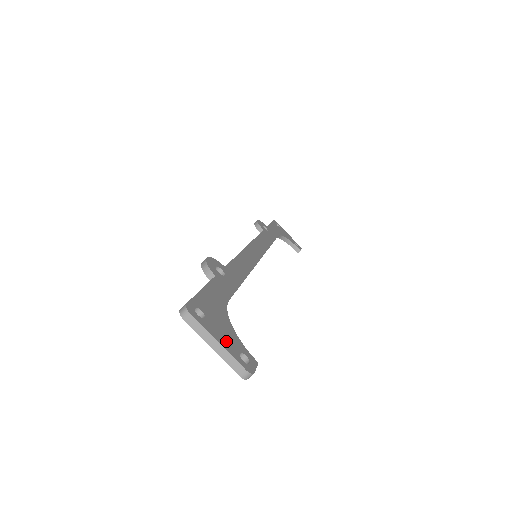
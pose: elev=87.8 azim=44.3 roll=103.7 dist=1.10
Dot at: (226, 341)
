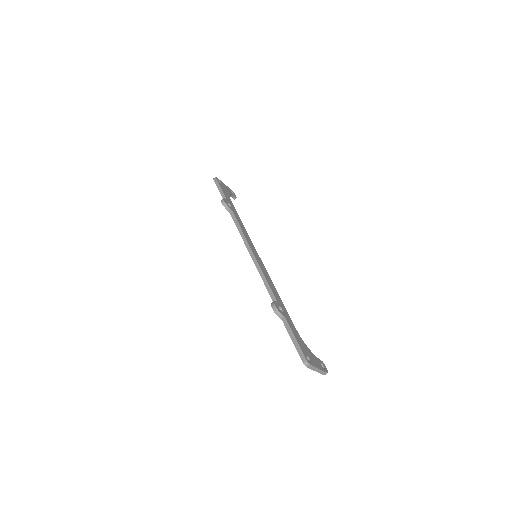
Dot at: (318, 364)
